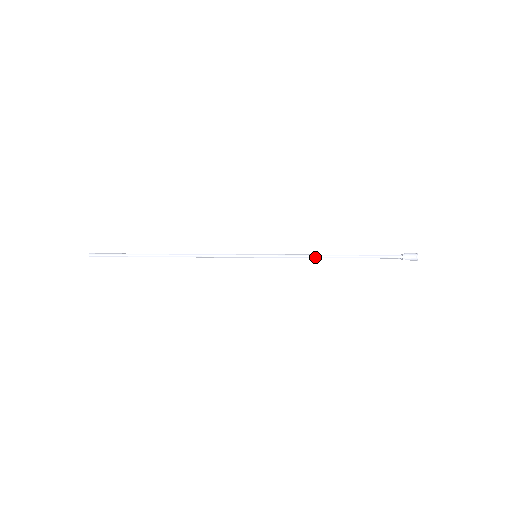
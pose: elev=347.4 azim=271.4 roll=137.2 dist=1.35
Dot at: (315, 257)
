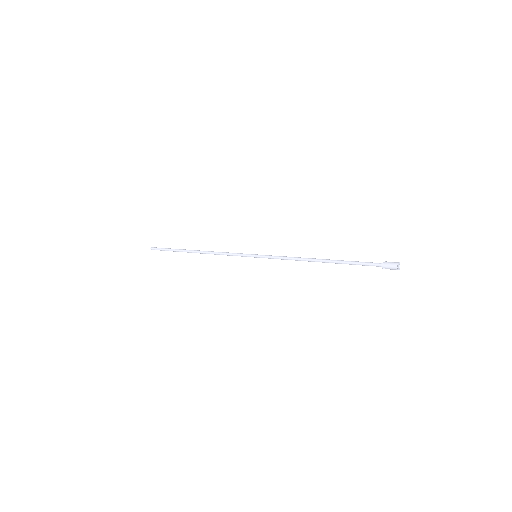
Dot at: (302, 260)
